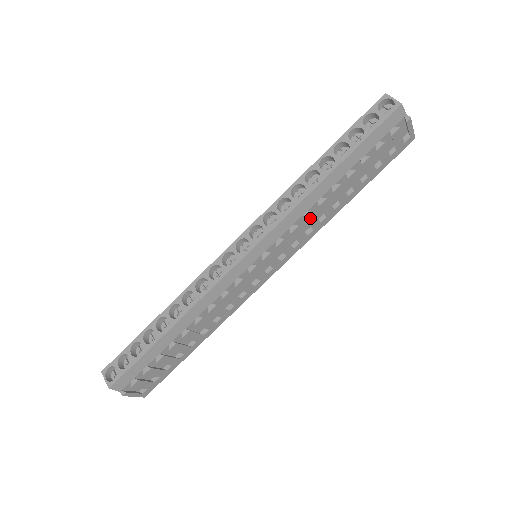
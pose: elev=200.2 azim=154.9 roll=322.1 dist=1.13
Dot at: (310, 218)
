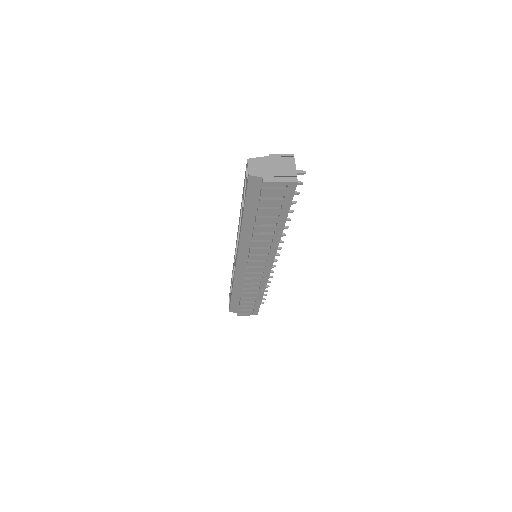
Dot at: (255, 244)
